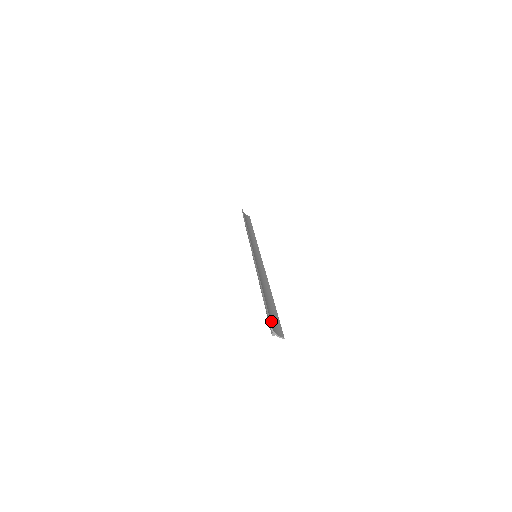
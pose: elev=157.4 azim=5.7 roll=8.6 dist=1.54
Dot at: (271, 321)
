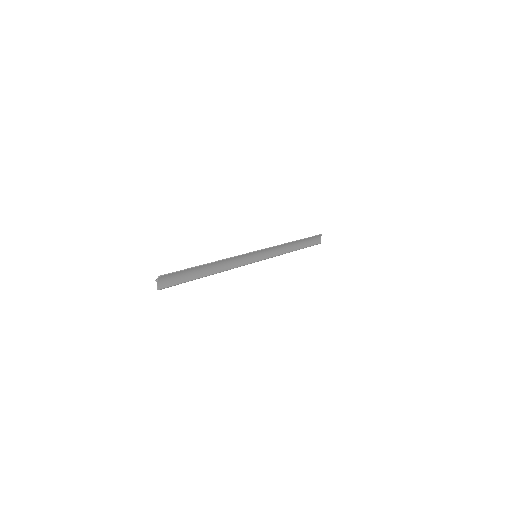
Dot at: (170, 277)
